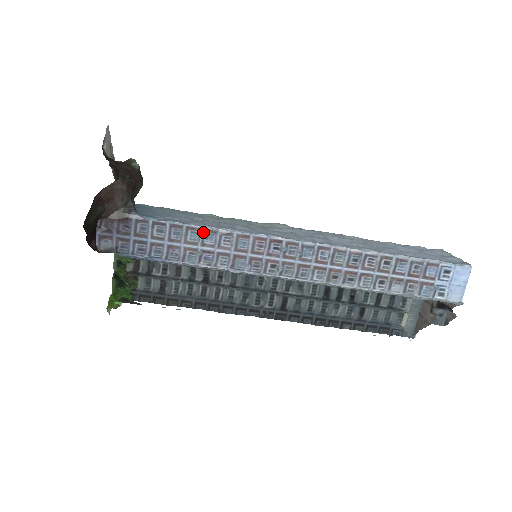
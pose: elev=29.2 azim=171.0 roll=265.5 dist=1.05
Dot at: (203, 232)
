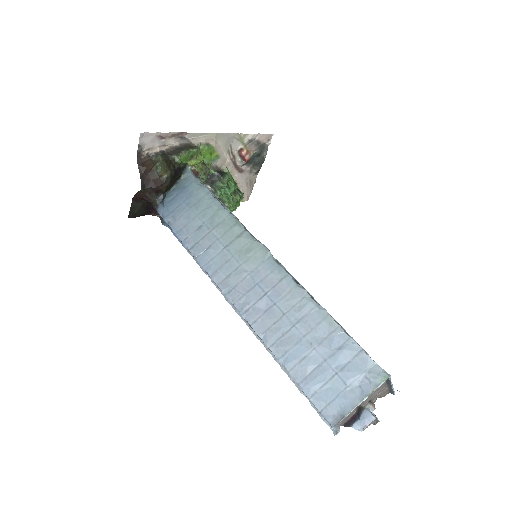
Dot at: (185, 245)
